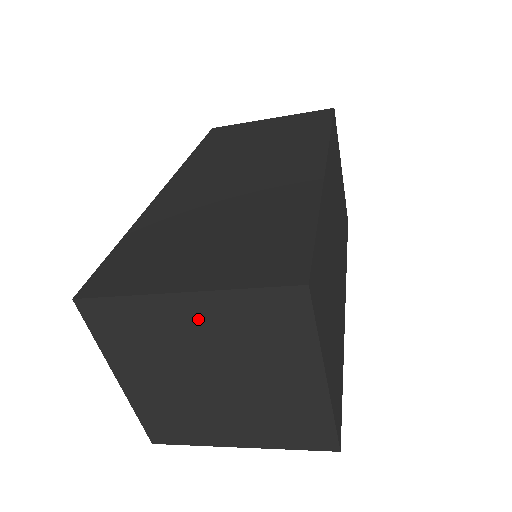
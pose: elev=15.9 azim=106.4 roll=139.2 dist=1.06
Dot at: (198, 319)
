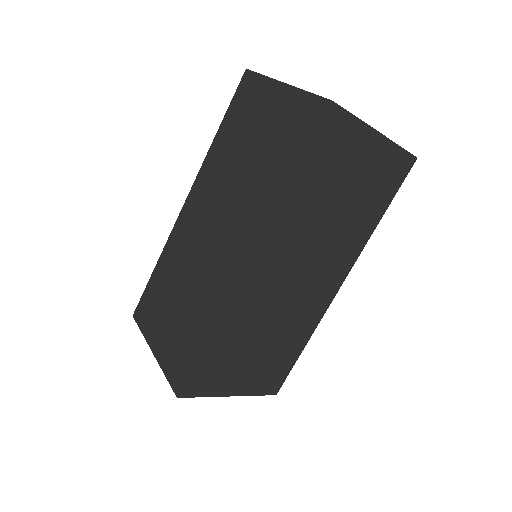
Dot at: occluded
